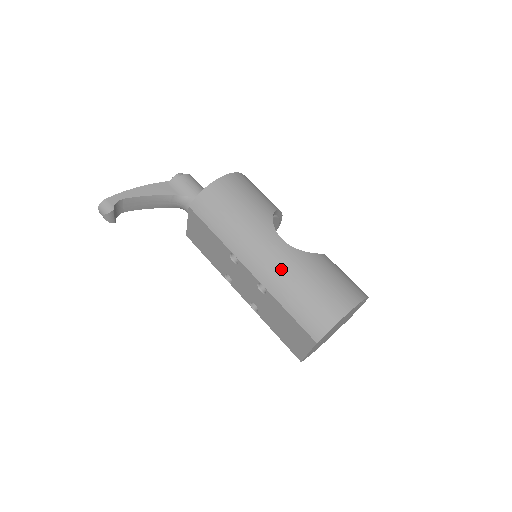
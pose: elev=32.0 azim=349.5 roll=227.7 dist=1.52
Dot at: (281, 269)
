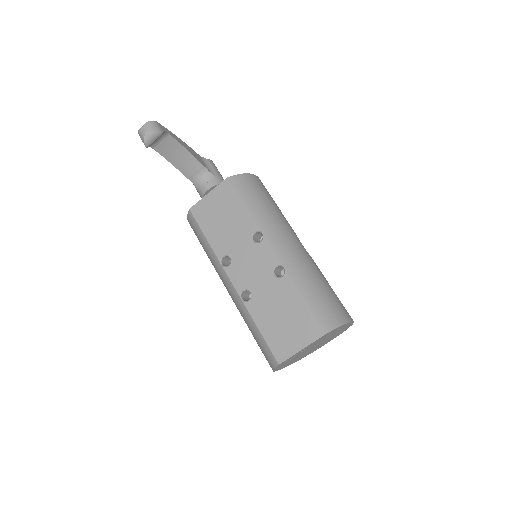
Dot at: (303, 262)
